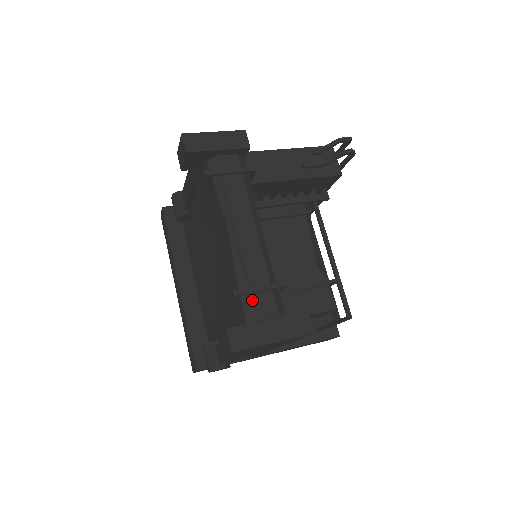
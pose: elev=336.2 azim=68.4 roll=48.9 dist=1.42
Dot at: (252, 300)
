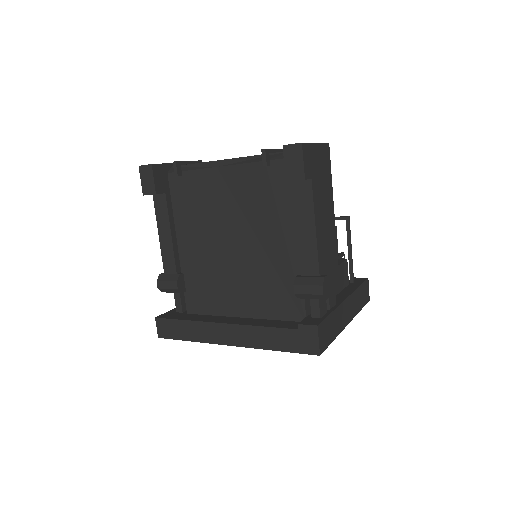
Dot at: (278, 154)
